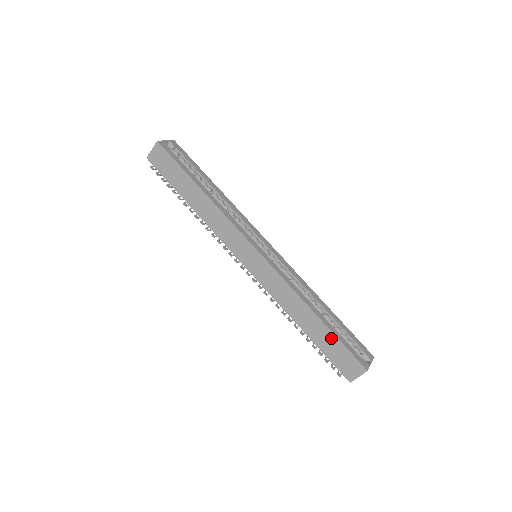
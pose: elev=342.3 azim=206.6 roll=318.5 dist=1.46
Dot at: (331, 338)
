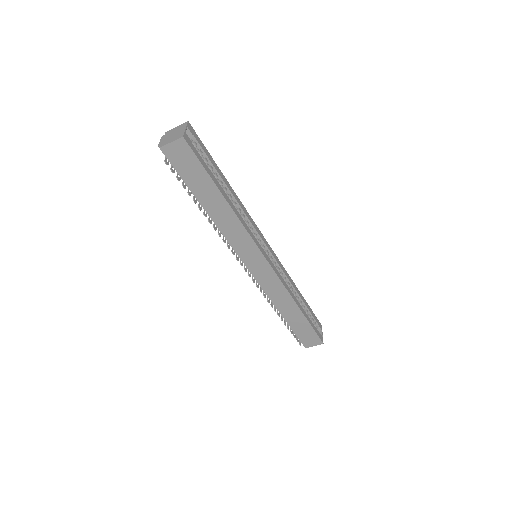
Dot at: (305, 324)
